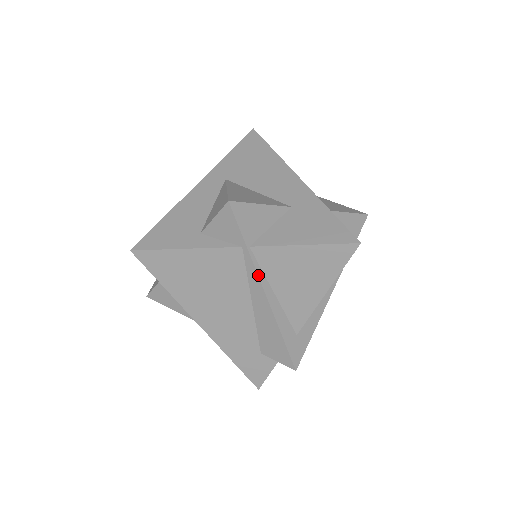
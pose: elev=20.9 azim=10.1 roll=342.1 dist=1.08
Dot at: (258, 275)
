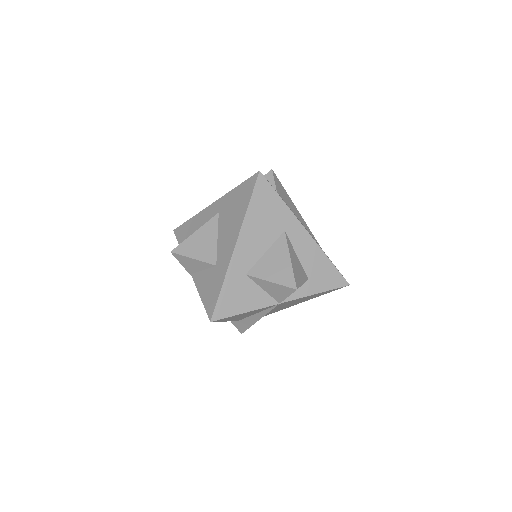
Dot at: occluded
